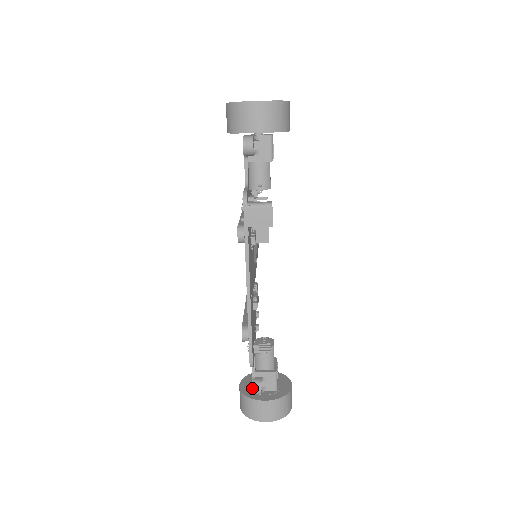
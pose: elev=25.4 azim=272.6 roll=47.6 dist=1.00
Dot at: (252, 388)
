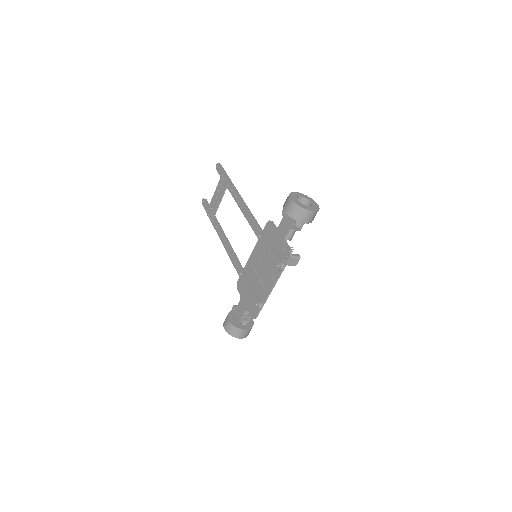
Dot at: (242, 324)
